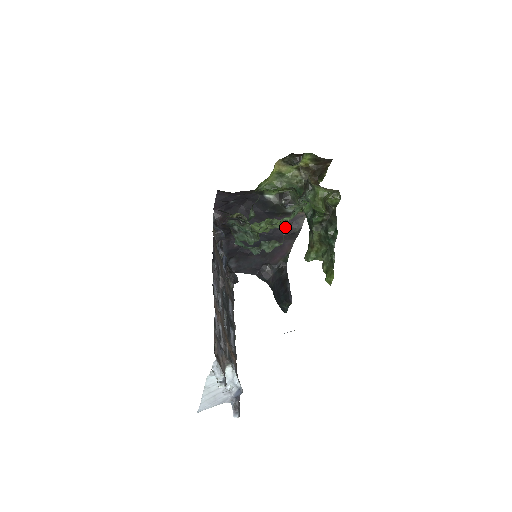
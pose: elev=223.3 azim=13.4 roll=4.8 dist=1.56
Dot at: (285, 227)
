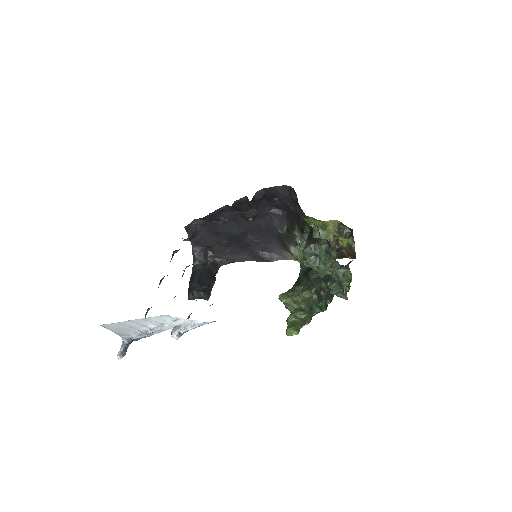
Dot at: (265, 249)
